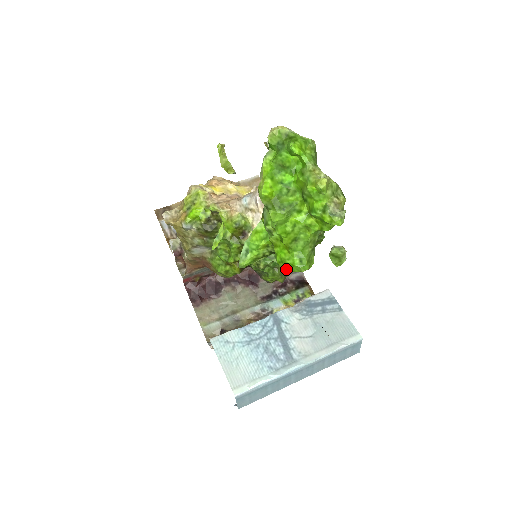
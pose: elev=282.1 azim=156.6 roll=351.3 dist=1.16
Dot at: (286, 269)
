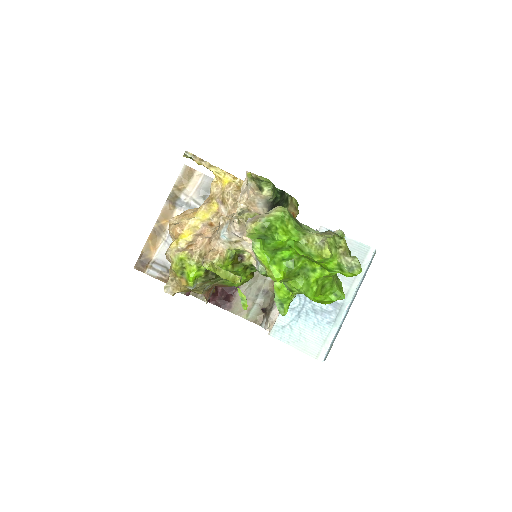
Dot at: occluded
